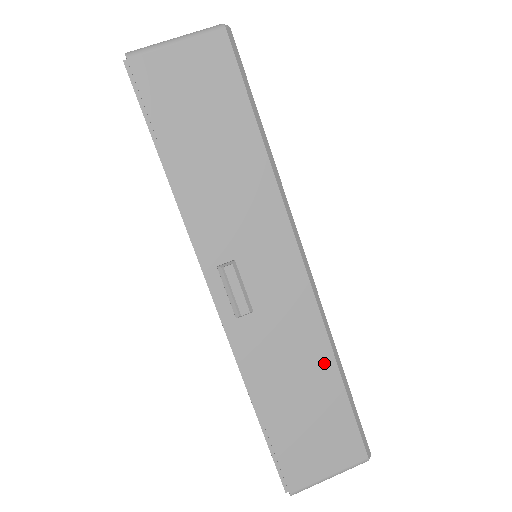
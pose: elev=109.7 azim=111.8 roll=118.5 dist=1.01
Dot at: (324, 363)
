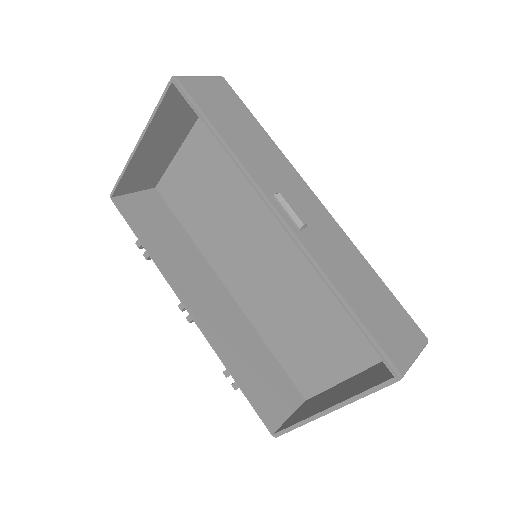
Dot at: (364, 265)
